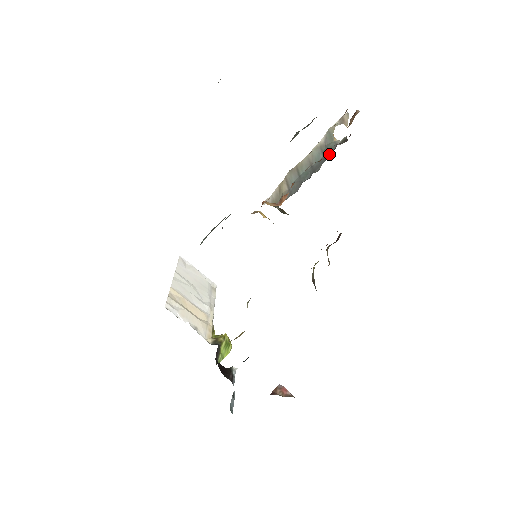
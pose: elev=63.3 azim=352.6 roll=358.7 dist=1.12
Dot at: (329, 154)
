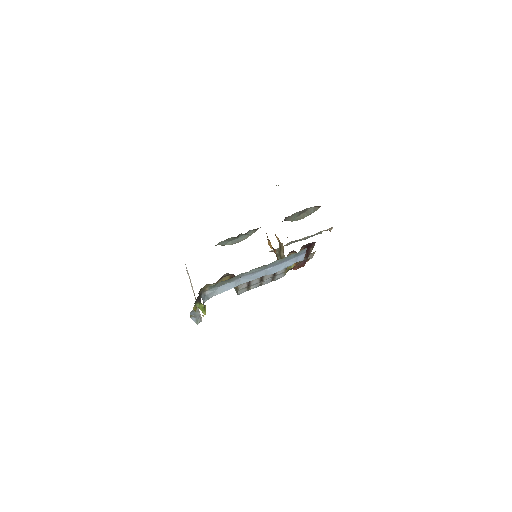
Dot at: occluded
